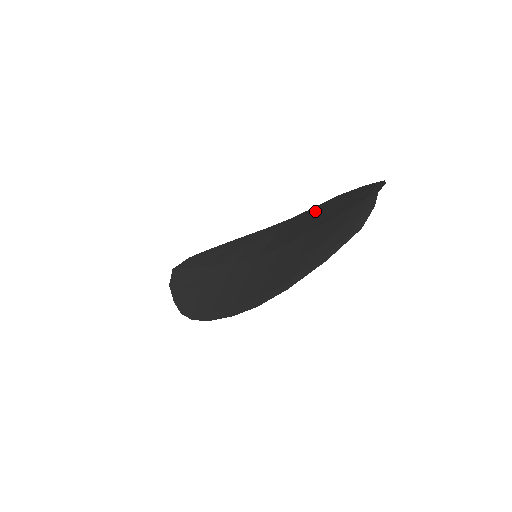
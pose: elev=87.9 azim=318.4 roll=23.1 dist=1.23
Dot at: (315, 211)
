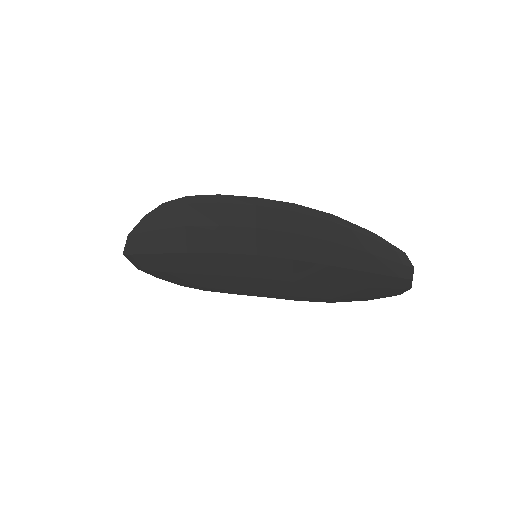
Dot at: (310, 226)
